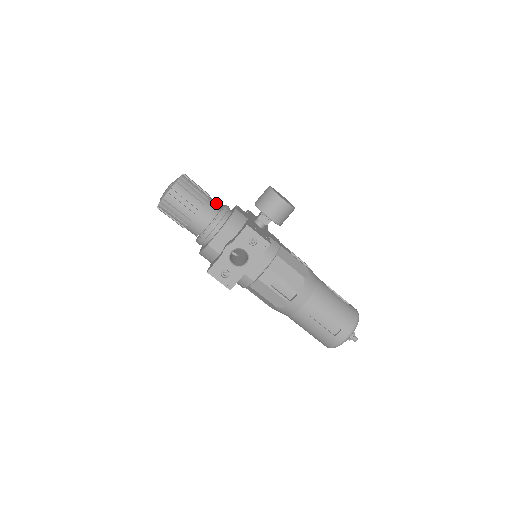
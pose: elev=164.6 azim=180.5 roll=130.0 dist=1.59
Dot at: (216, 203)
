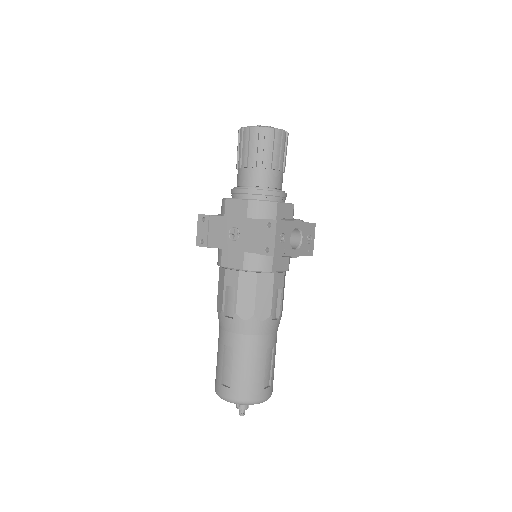
Dot at: occluded
